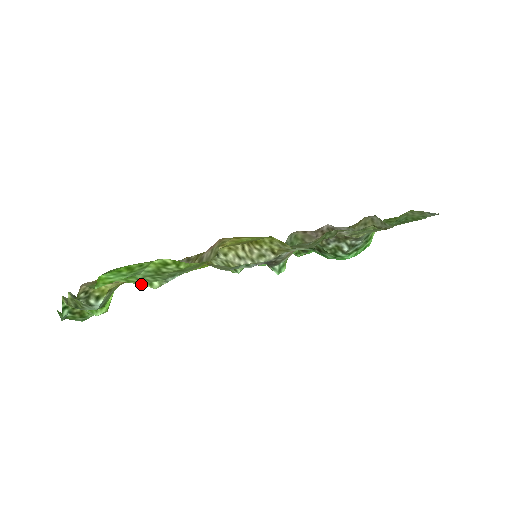
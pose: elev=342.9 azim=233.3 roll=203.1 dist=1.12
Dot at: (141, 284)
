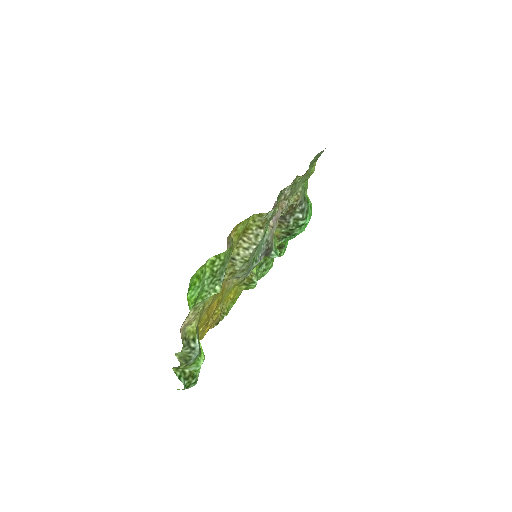
Dot at: occluded
